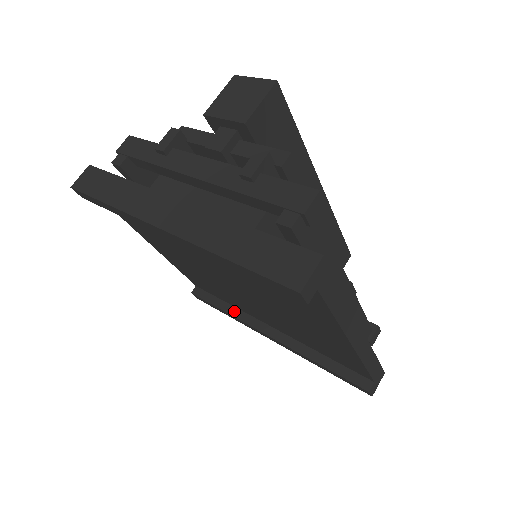
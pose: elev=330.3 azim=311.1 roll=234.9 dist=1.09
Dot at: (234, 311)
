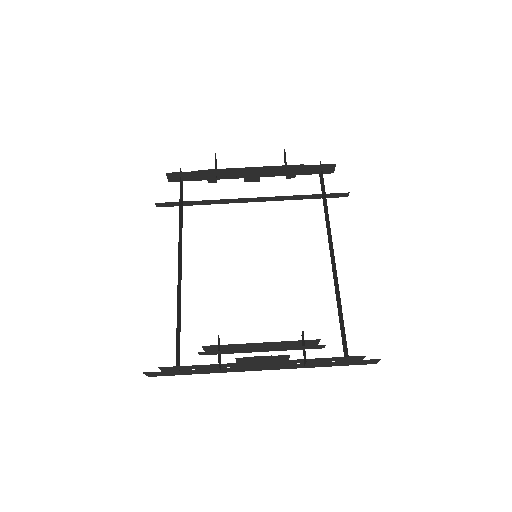
Dot at: (210, 202)
